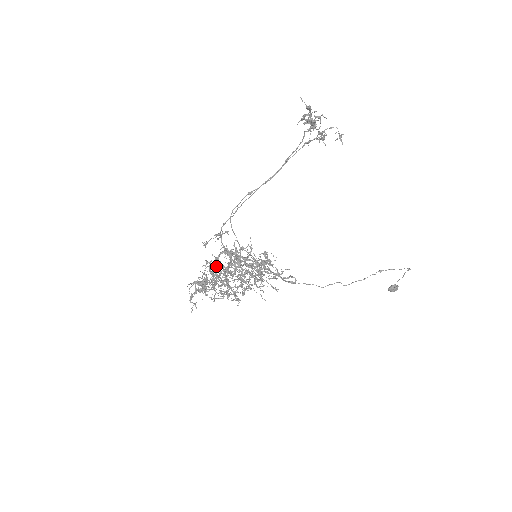
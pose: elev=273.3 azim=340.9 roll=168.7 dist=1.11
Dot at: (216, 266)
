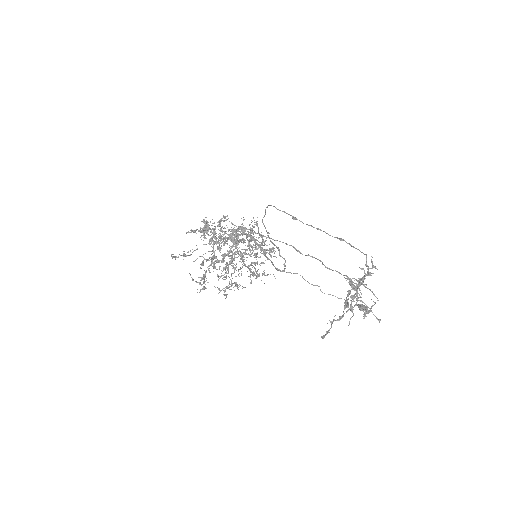
Dot at: (219, 237)
